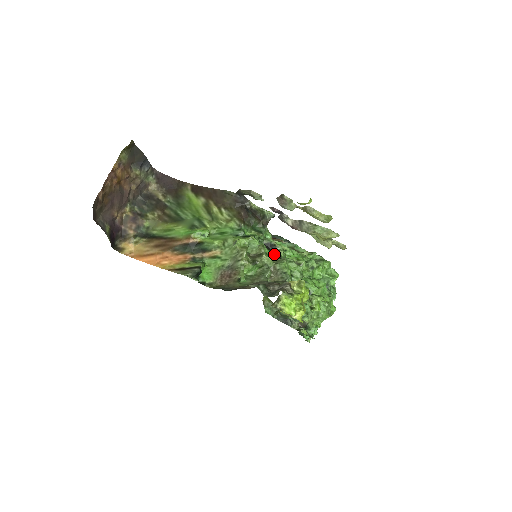
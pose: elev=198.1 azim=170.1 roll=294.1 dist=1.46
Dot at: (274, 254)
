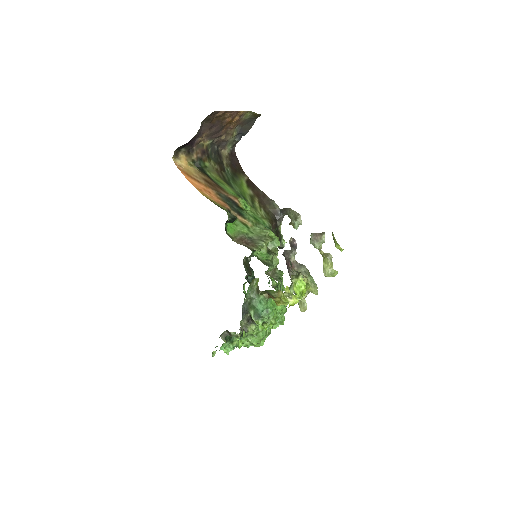
Dot at: occluded
